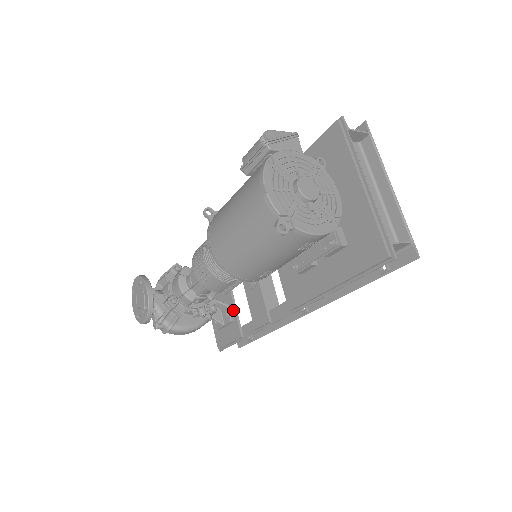
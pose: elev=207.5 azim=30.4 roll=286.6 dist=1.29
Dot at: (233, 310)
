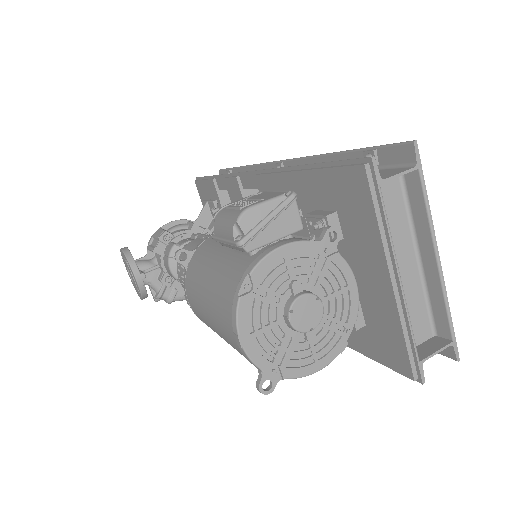
Dot at: occluded
